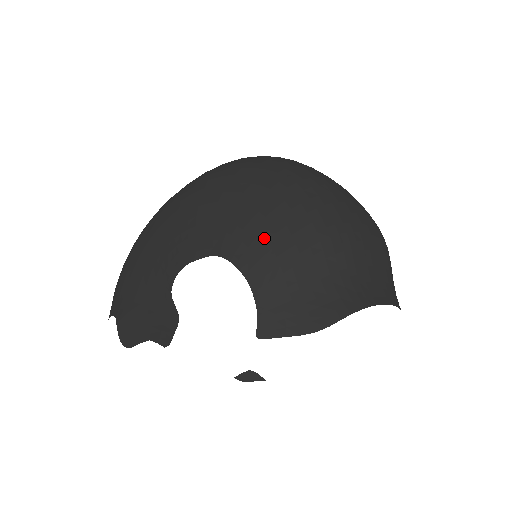
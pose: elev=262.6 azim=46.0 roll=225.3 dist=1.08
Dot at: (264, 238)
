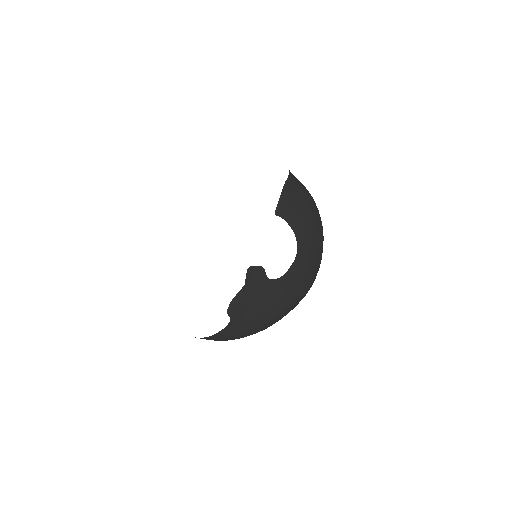
Dot at: occluded
